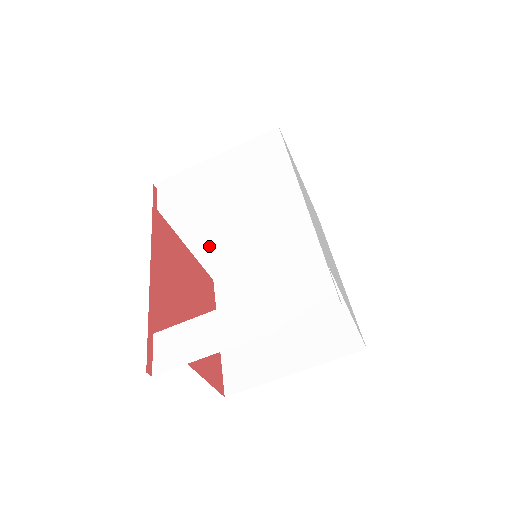
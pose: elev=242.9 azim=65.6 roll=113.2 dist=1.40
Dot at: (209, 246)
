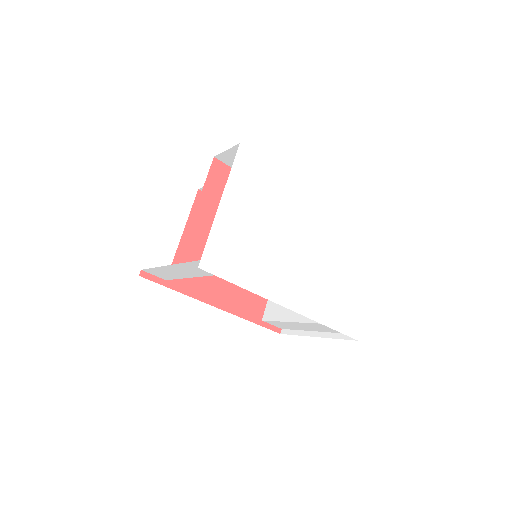
Dot at: occluded
